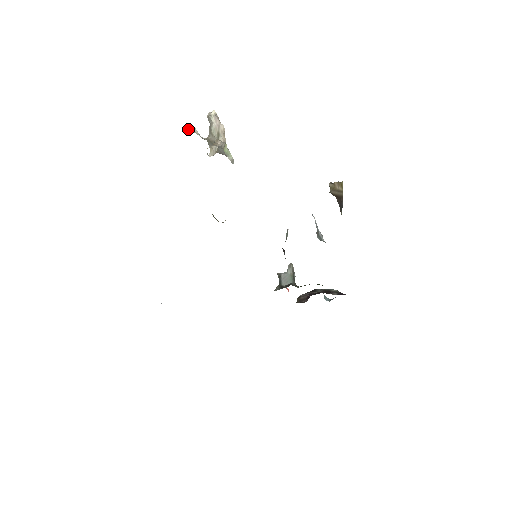
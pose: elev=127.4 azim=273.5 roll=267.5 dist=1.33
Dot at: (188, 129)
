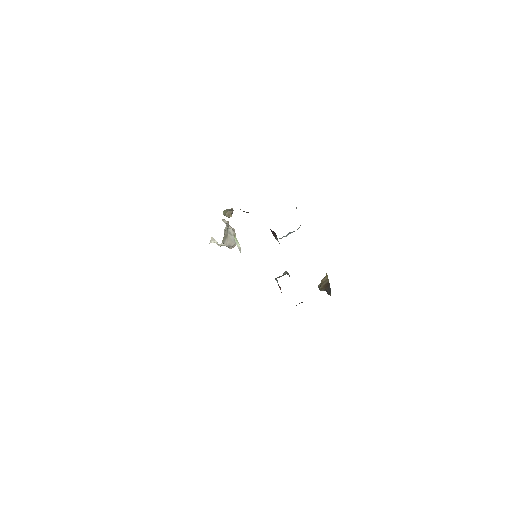
Dot at: (210, 242)
